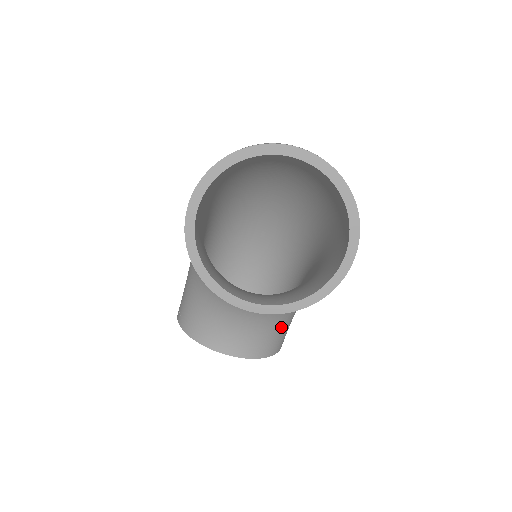
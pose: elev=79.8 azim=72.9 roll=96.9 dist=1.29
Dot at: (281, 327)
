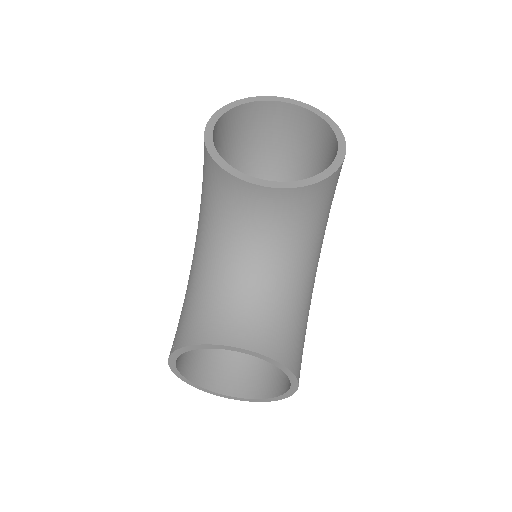
Dot at: (294, 325)
